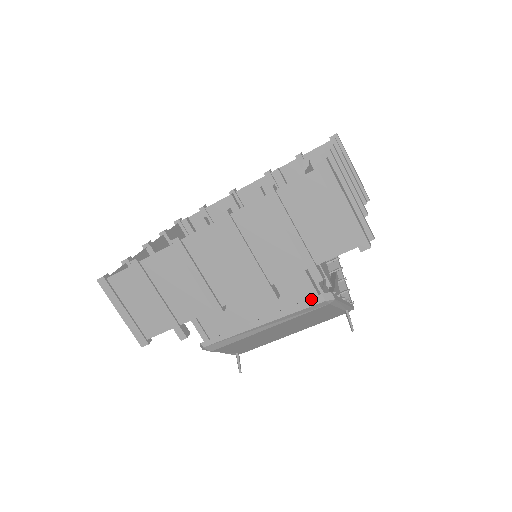
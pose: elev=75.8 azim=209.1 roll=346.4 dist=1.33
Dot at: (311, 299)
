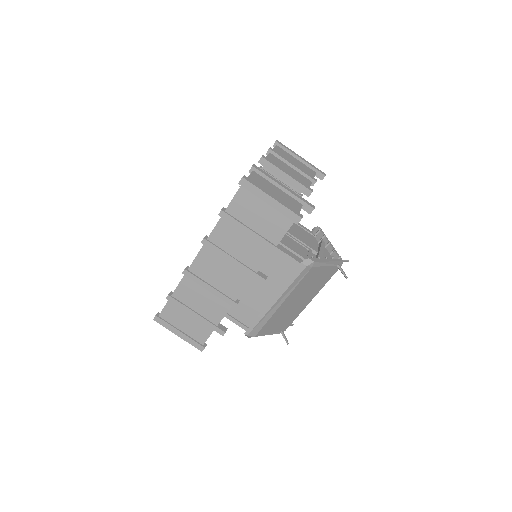
Dot at: (297, 269)
